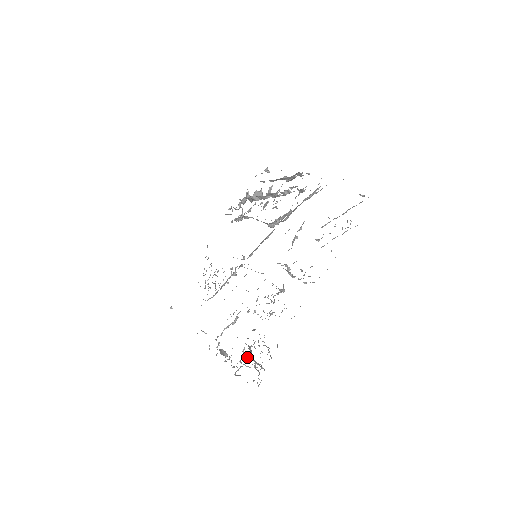
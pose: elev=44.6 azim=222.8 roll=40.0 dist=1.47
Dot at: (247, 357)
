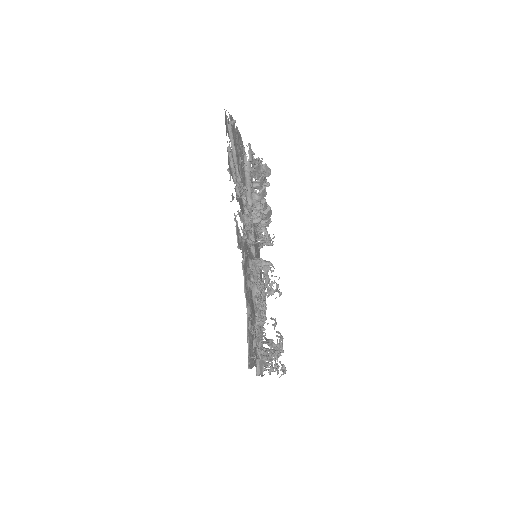
Dot at: (271, 351)
